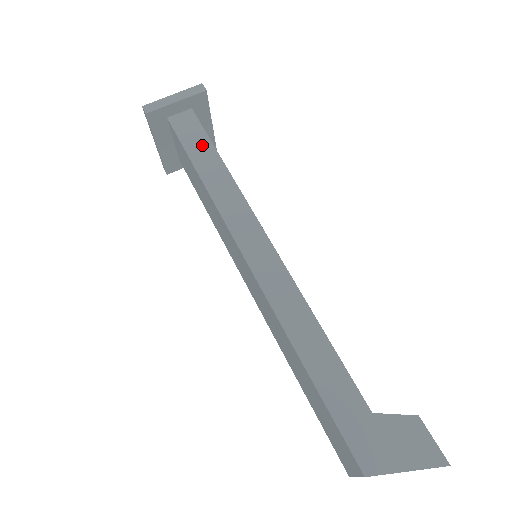
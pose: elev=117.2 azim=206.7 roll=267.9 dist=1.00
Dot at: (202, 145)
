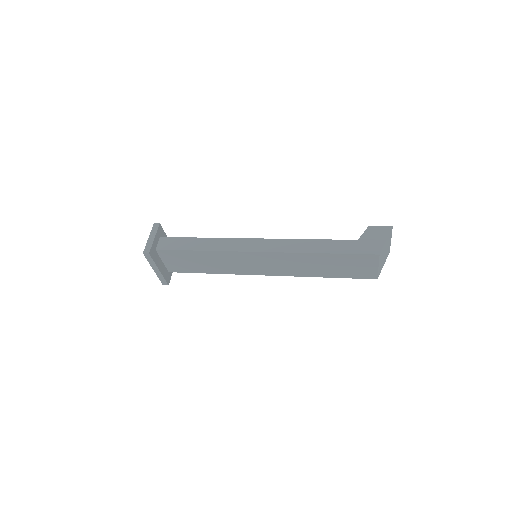
Dot at: (185, 242)
